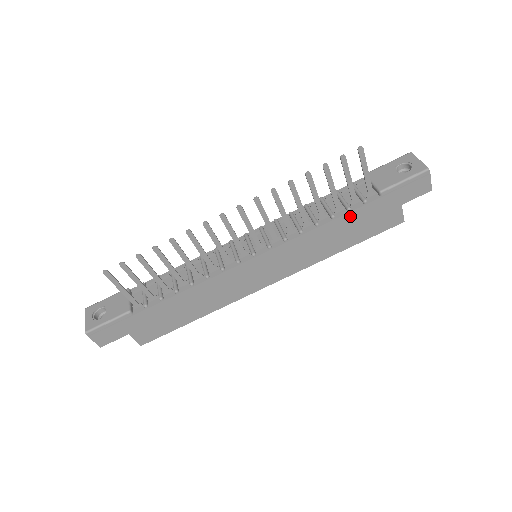
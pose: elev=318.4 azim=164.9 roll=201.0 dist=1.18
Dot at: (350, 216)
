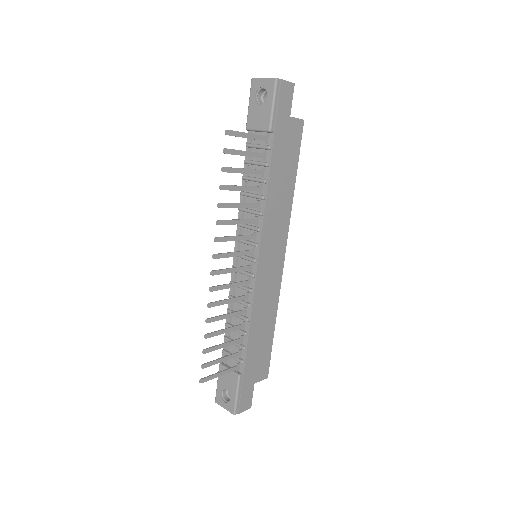
Dot at: (273, 167)
